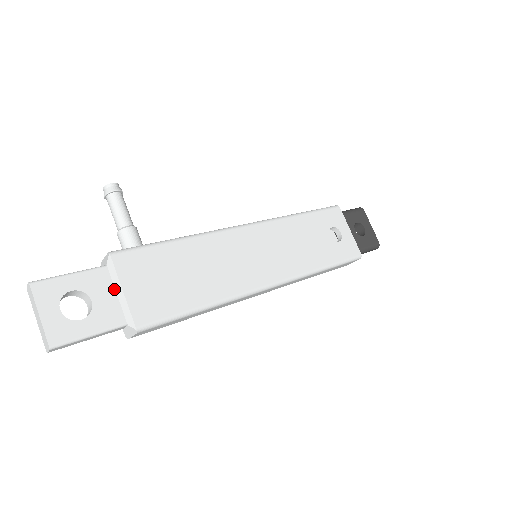
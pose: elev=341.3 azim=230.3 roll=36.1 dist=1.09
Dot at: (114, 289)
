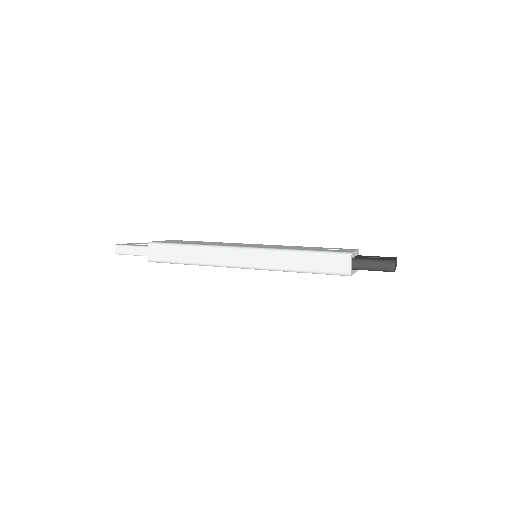
Dot at: occluded
